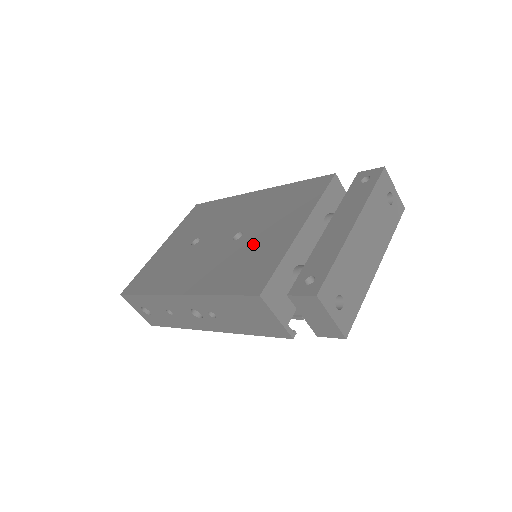
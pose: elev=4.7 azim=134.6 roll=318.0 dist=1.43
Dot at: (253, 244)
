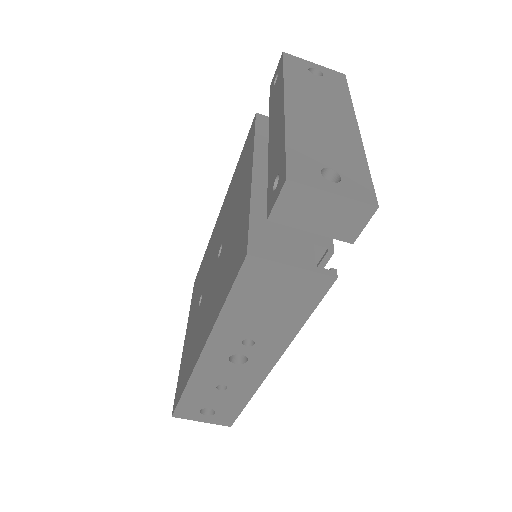
Dot at: (229, 237)
